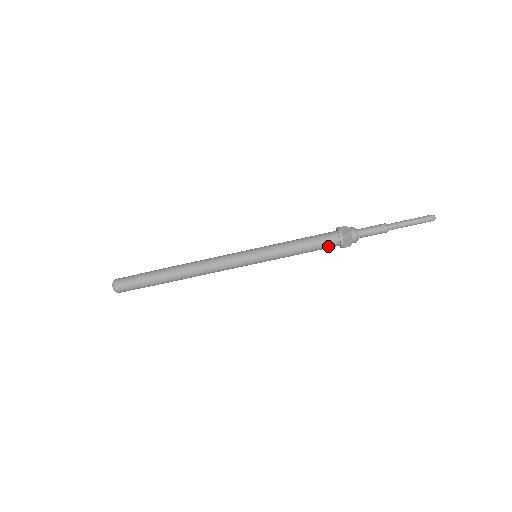
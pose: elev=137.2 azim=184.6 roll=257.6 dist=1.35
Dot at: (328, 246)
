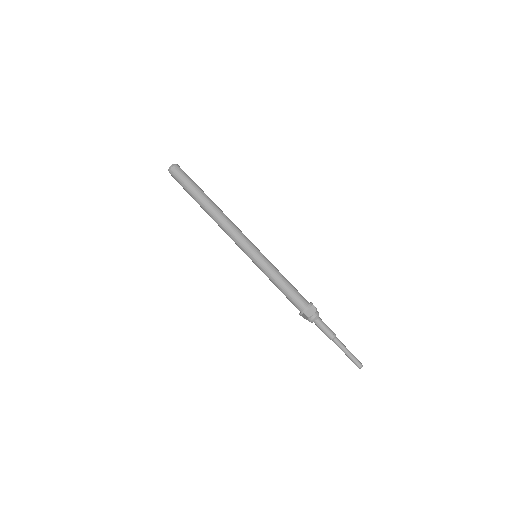
Dot at: (299, 300)
